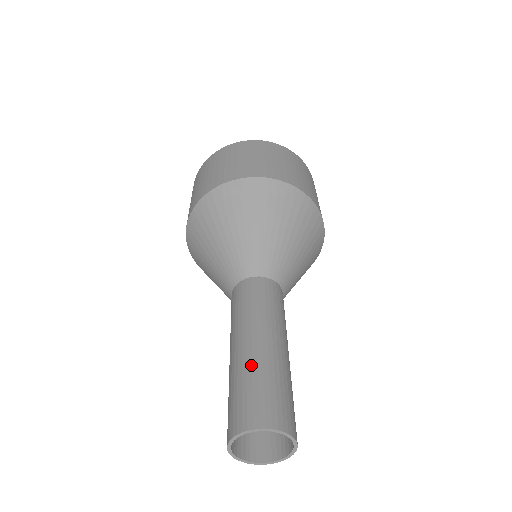
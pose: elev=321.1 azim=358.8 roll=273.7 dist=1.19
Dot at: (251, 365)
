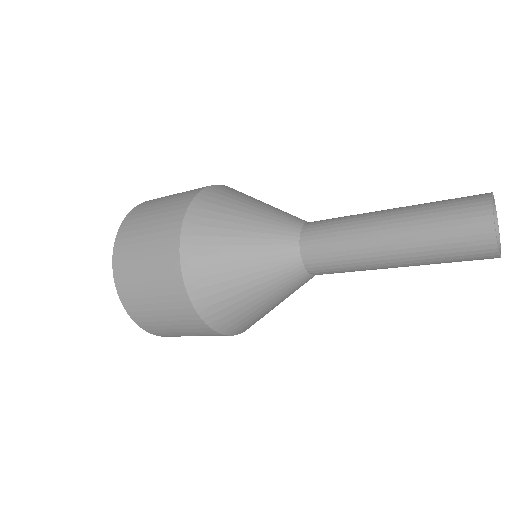
Dot at: (417, 208)
